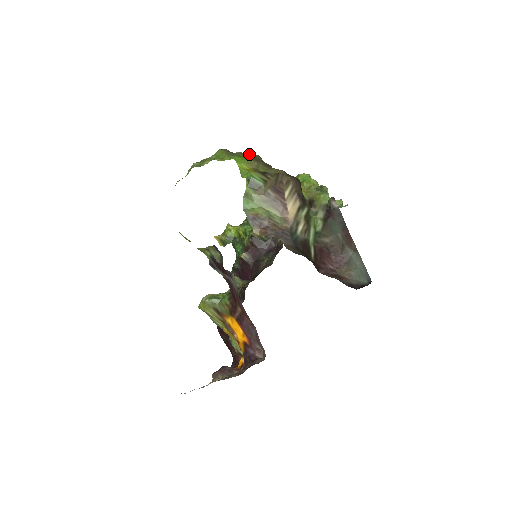
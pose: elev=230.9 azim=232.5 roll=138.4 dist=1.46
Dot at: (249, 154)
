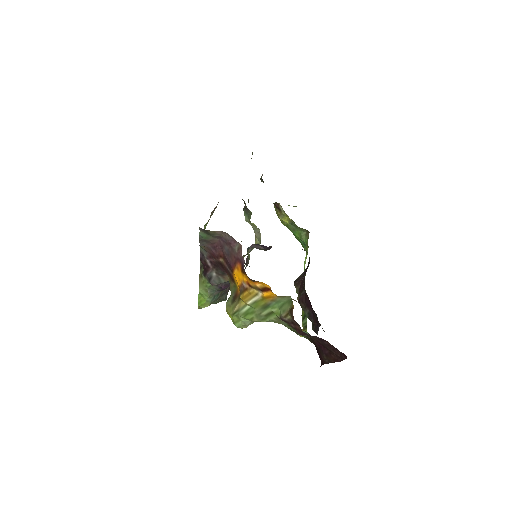
Dot at: occluded
